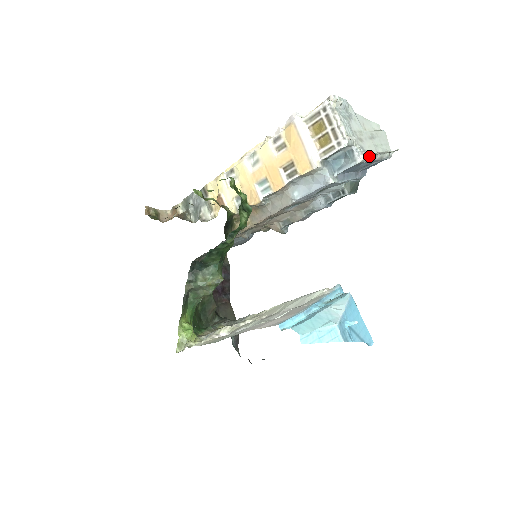
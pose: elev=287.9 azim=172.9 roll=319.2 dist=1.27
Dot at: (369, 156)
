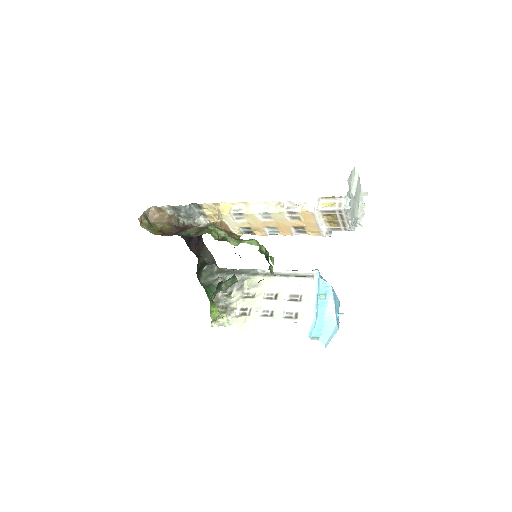
Dot at: (358, 222)
